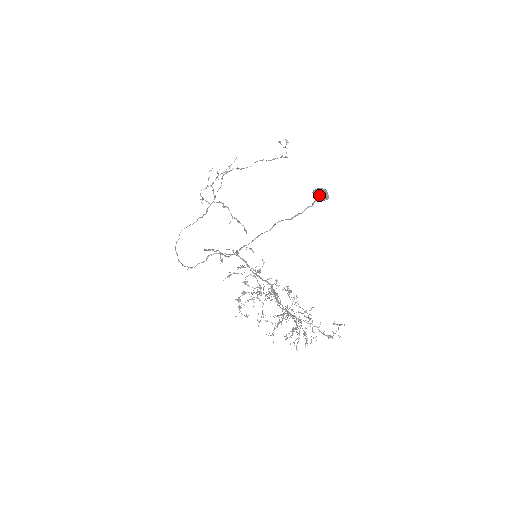
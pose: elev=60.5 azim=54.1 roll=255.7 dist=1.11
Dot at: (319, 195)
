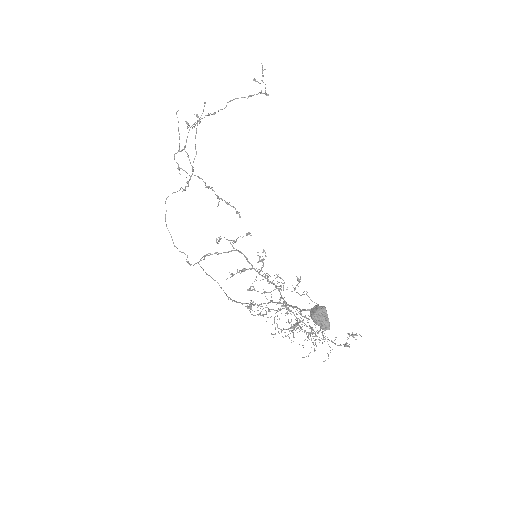
Dot at: (318, 324)
